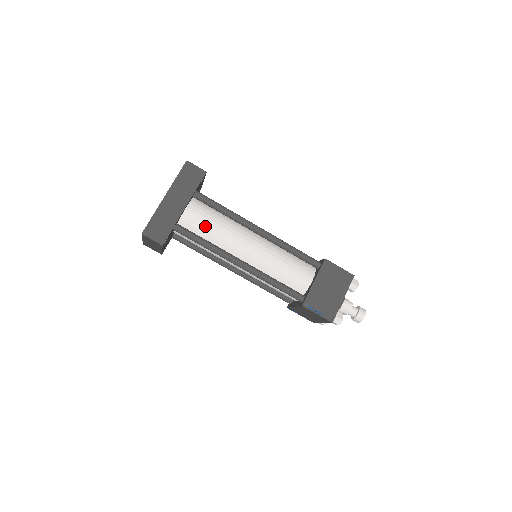
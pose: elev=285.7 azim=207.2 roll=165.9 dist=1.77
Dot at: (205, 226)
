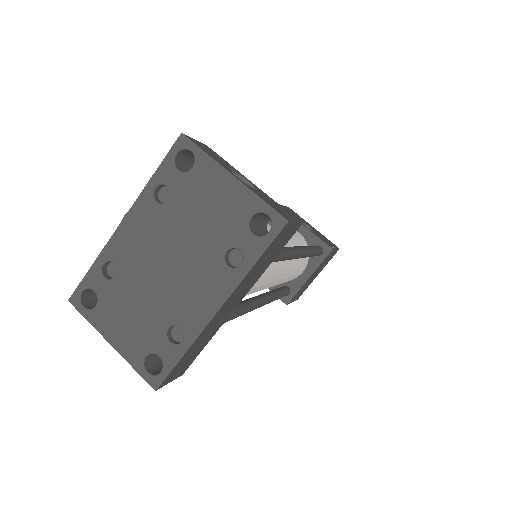
Dot at: occluded
